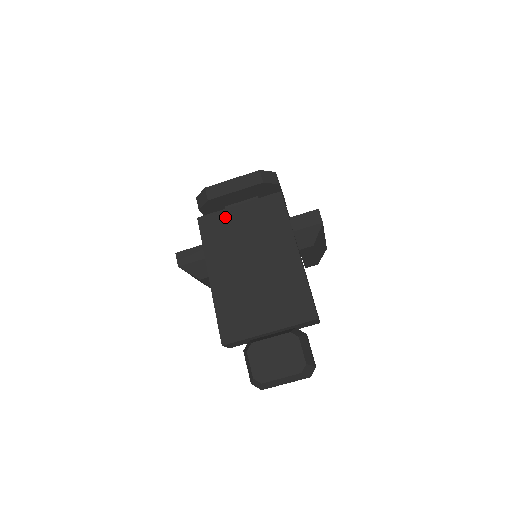
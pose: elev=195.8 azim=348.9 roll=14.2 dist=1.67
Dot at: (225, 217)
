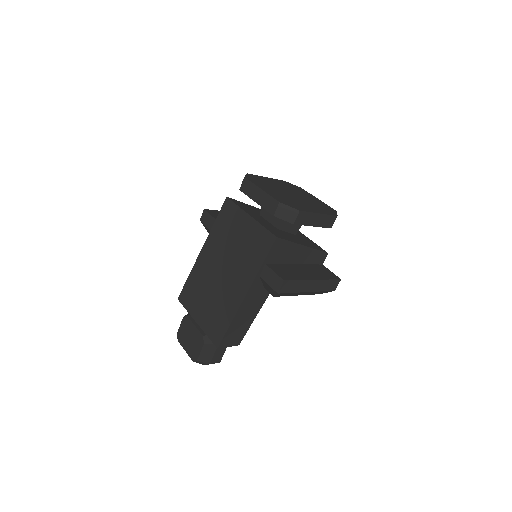
Dot at: (237, 216)
